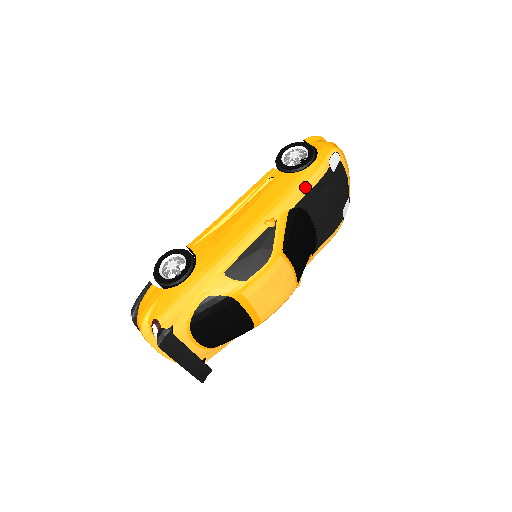
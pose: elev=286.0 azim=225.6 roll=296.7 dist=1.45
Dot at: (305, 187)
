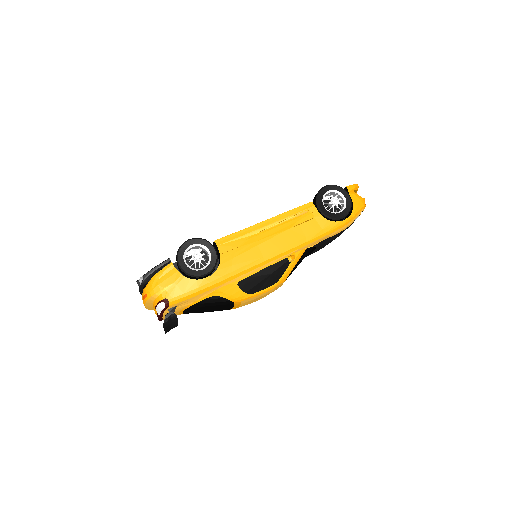
Dot at: (329, 235)
